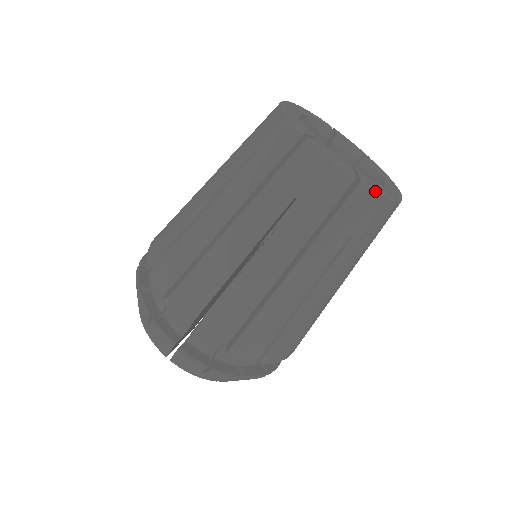
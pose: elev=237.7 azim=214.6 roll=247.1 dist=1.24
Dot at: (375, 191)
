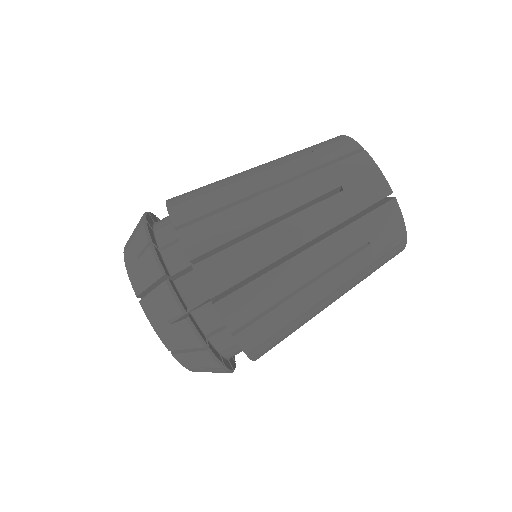
Dot at: (401, 213)
